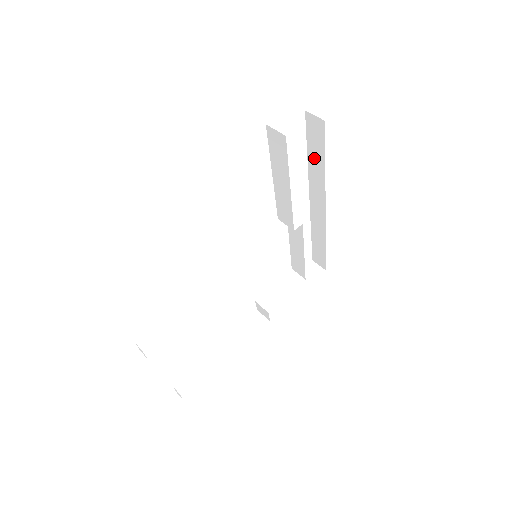
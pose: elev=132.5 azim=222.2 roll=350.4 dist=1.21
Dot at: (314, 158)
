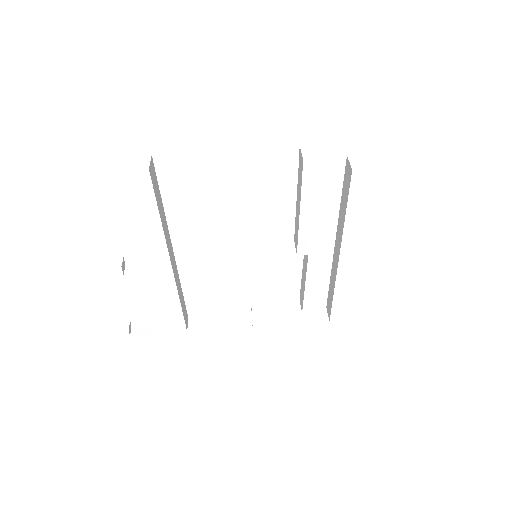
Dot at: (343, 203)
